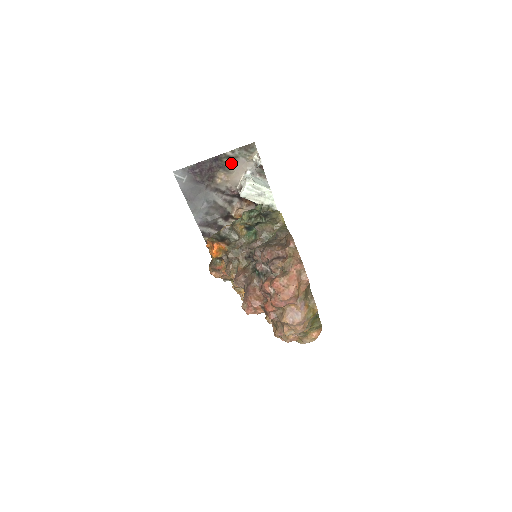
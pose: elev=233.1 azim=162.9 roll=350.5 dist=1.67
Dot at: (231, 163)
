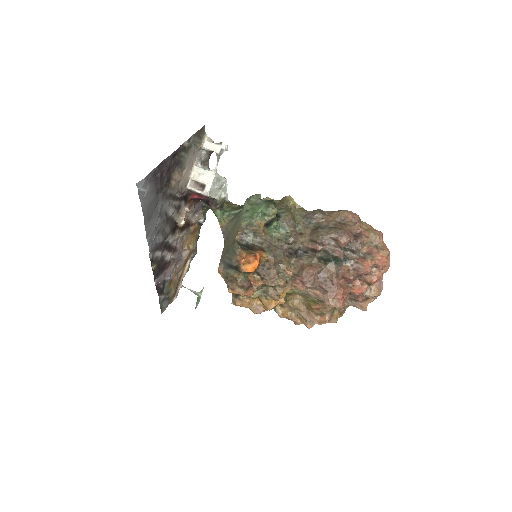
Dot at: (185, 156)
